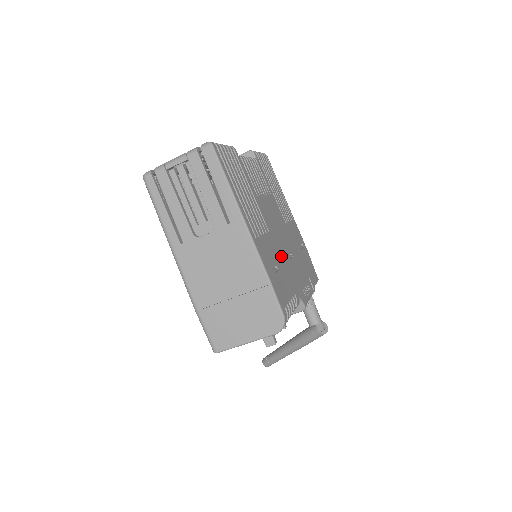
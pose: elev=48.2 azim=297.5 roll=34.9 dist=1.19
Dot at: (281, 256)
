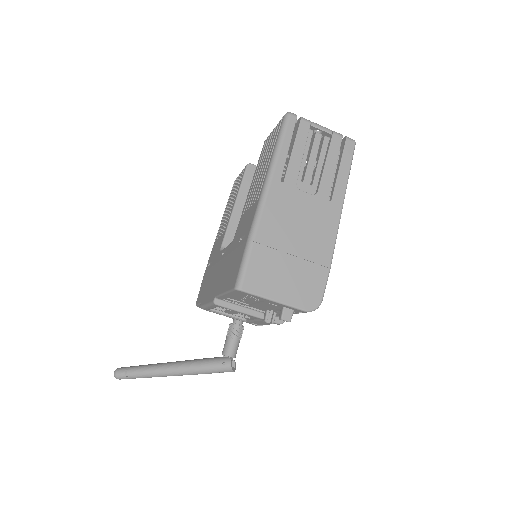
Dot at: occluded
